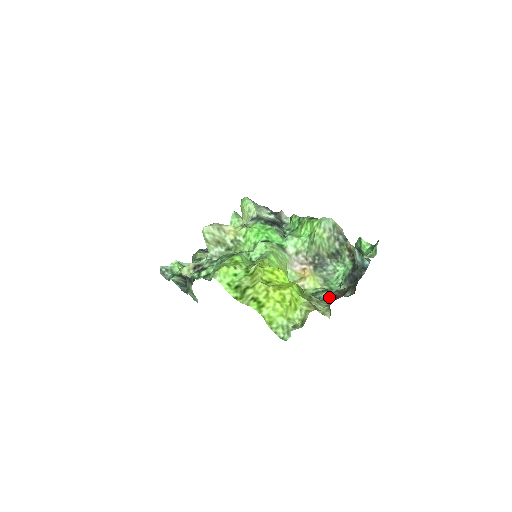
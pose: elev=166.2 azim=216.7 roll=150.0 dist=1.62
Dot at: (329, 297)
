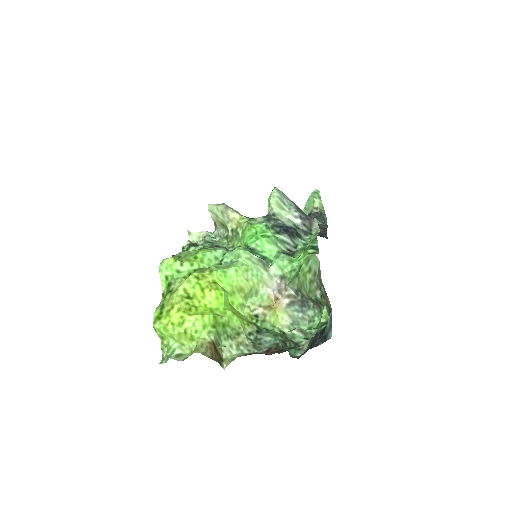
Dot at: (265, 345)
